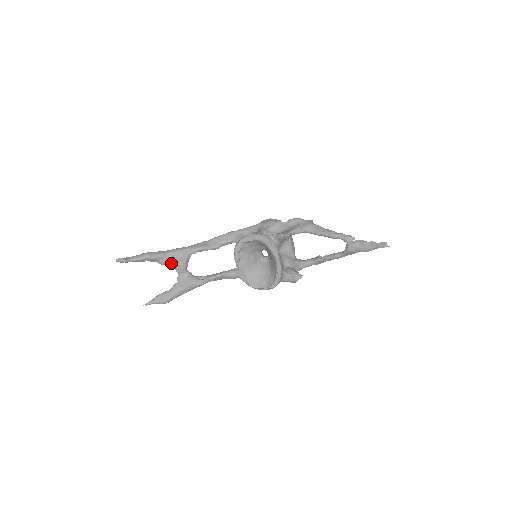
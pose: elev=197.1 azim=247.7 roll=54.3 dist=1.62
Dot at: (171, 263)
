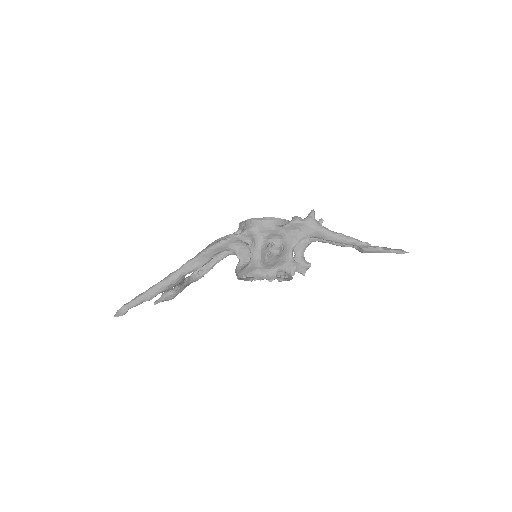
Dot at: occluded
